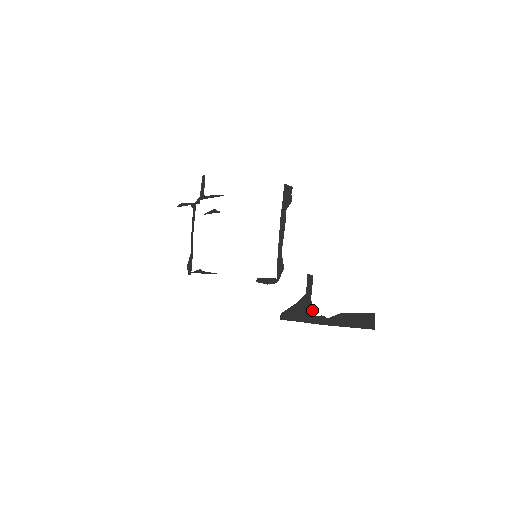
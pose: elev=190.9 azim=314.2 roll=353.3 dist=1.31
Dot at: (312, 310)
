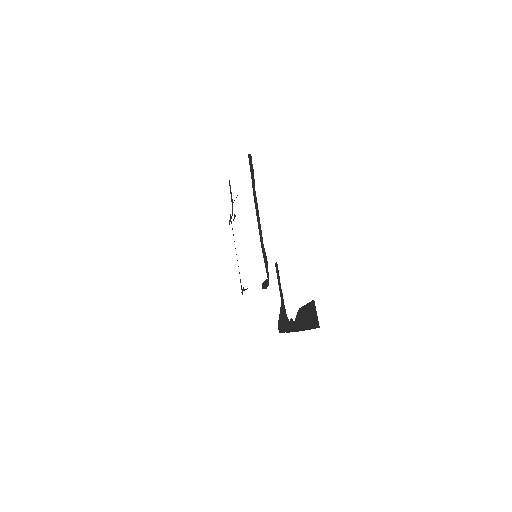
Dot at: (285, 313)
